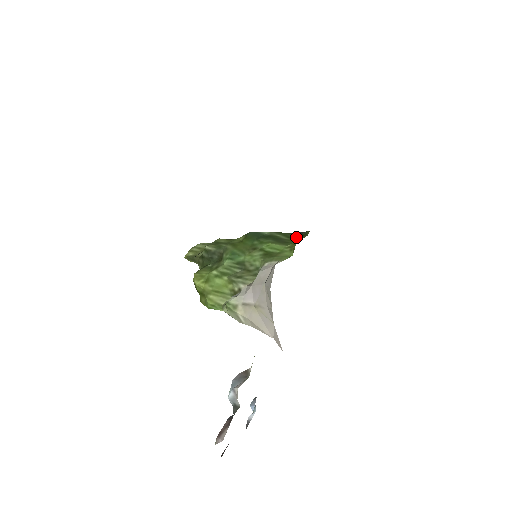
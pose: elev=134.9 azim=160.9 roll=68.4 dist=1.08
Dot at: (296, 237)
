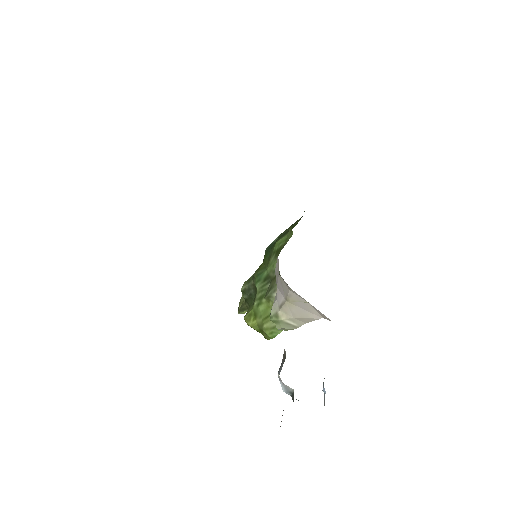
Dot at: (298, 221)
